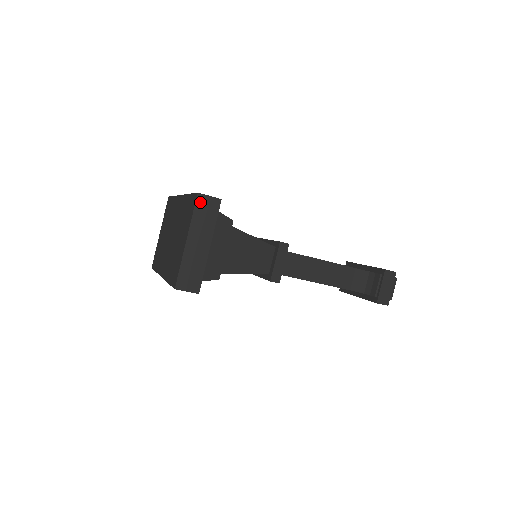
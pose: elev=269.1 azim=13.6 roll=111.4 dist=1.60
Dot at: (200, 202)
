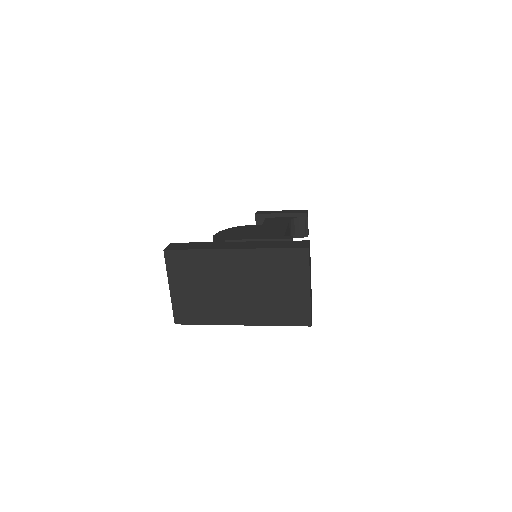
Dot at: (309, 254)
